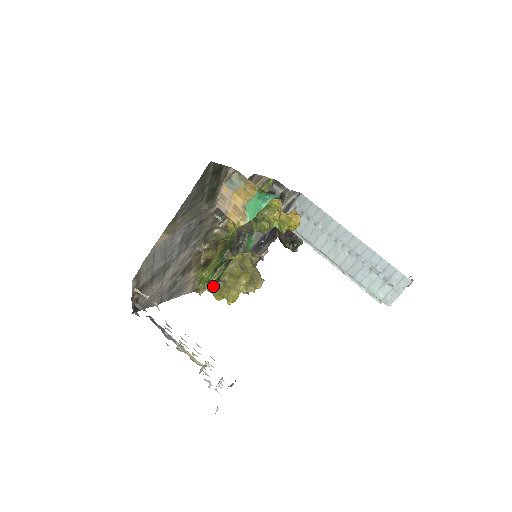
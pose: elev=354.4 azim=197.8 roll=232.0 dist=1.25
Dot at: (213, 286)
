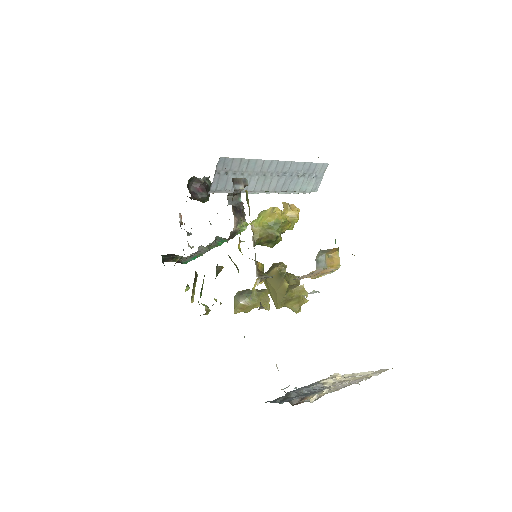
Dot at: (239, 307)
